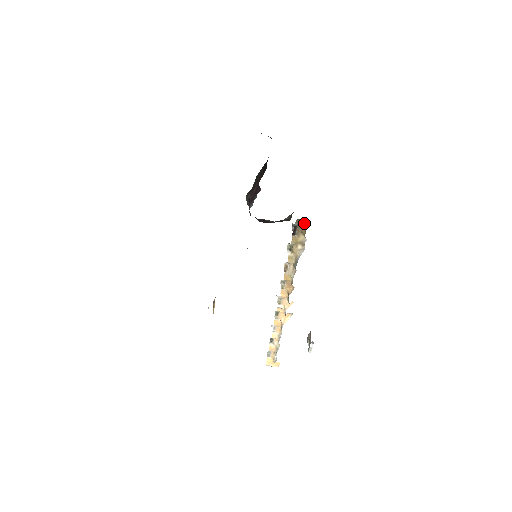
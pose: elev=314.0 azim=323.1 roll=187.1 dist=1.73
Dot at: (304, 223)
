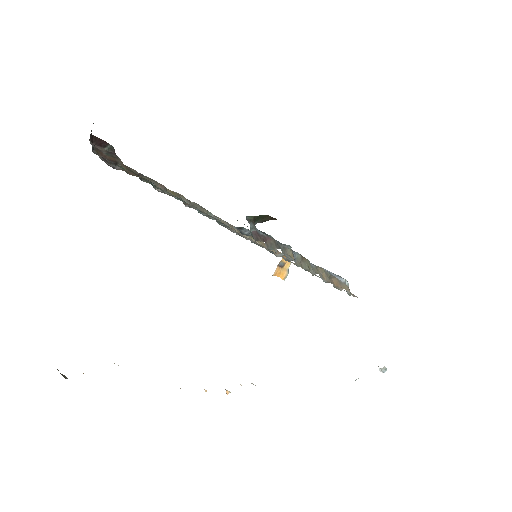
Dot at: occluded
